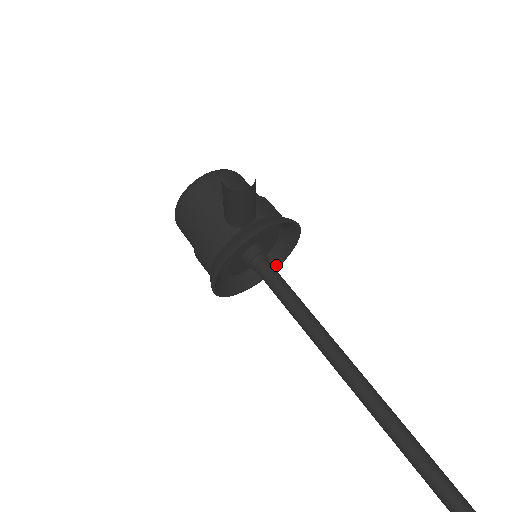
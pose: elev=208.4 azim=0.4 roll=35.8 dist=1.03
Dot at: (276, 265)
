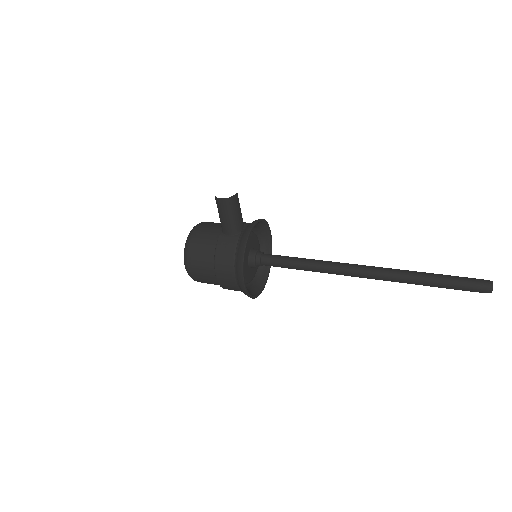
Dot at: (268, 270)
